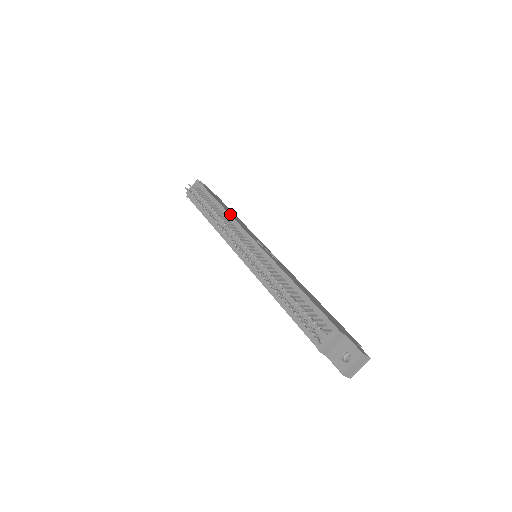
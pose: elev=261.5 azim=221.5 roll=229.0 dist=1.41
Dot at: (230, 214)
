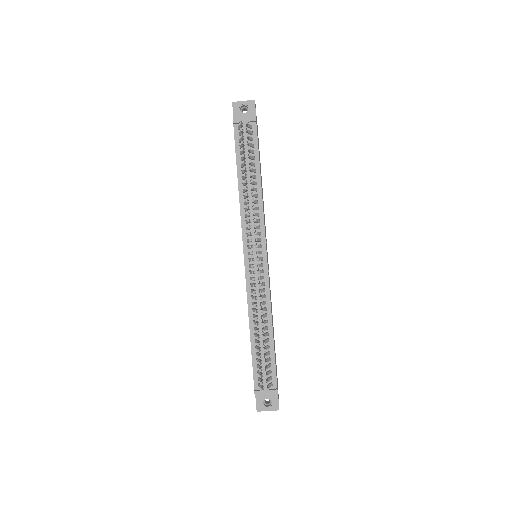
Dot at: occluded
